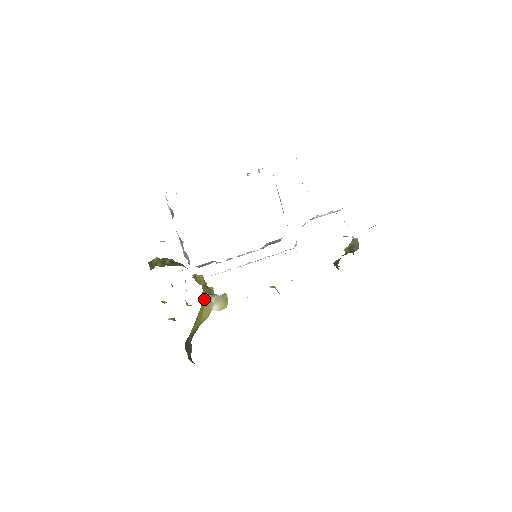
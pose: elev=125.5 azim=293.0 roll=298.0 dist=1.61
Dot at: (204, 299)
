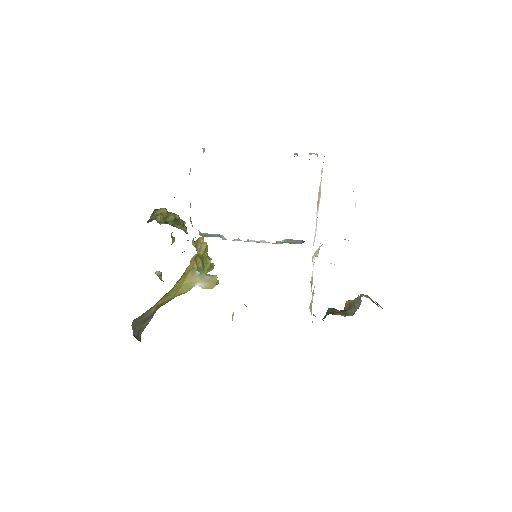
Dot at: (187, 275)
